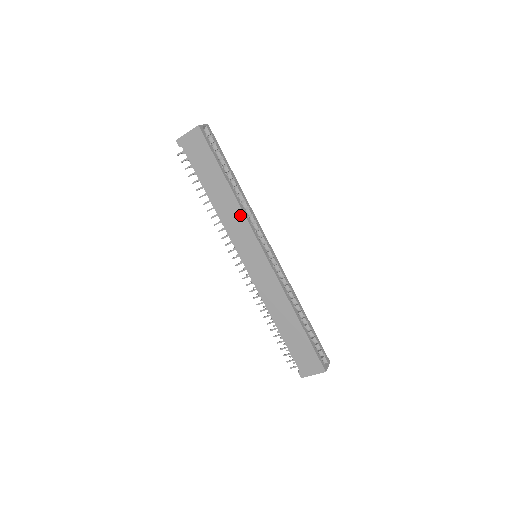
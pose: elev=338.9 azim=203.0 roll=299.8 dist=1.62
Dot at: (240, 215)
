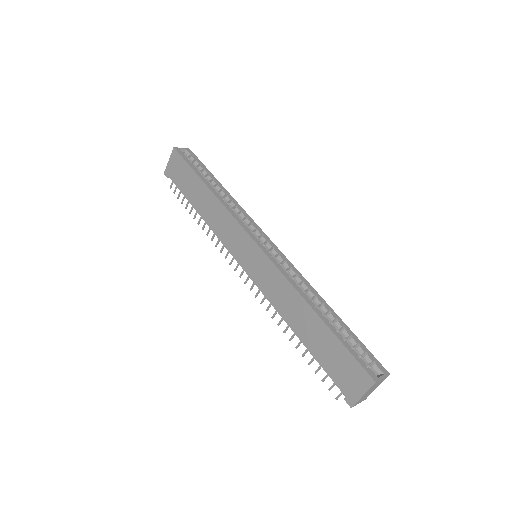
Dot at: (224, 212)
